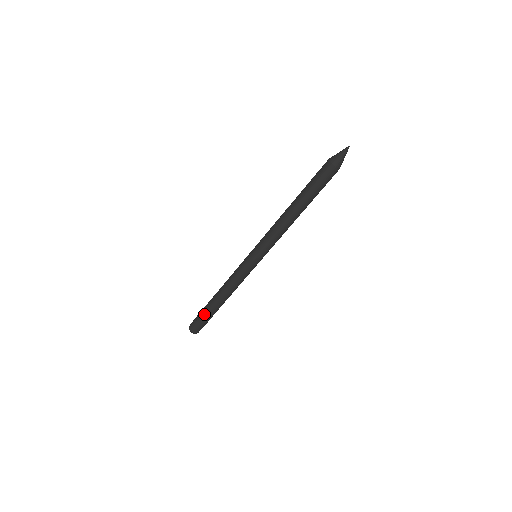
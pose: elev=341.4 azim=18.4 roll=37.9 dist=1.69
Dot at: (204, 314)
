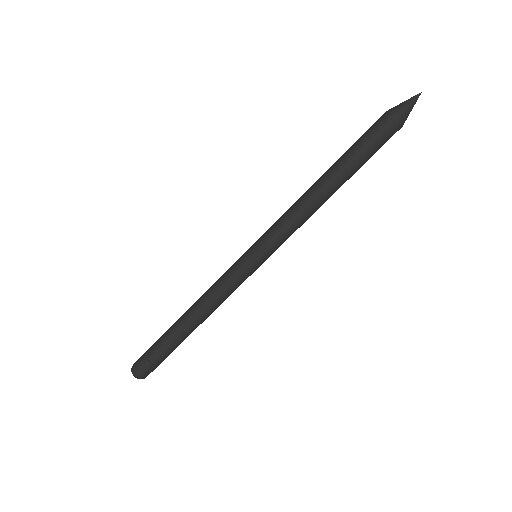
Dot at: (158, 341)
